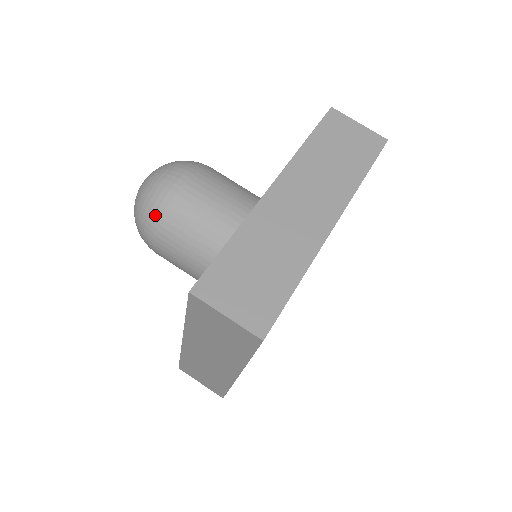
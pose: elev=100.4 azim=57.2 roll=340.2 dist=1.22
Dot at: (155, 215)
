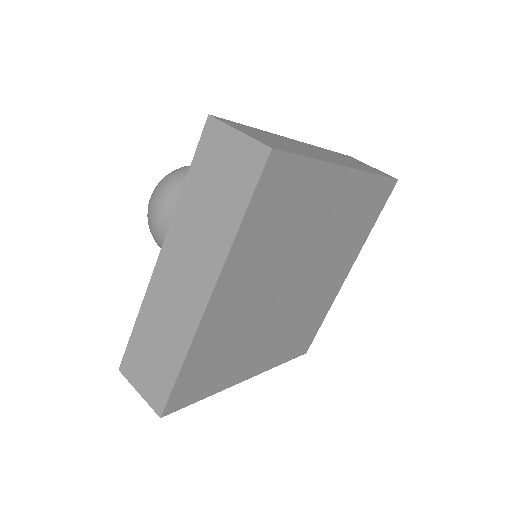
Dot at: (176, 179)
